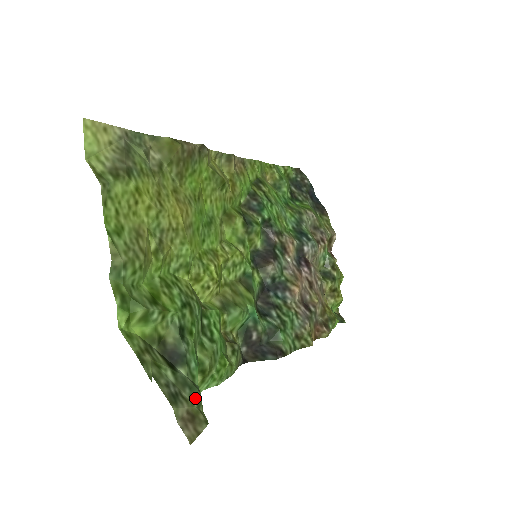
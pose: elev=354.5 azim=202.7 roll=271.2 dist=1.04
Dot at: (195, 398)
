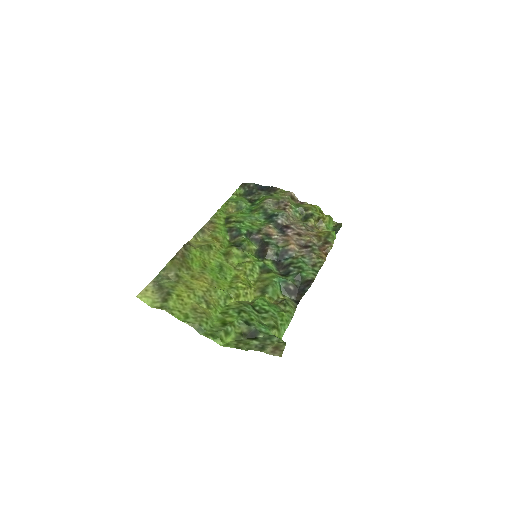
Dot at: (274, 340)
